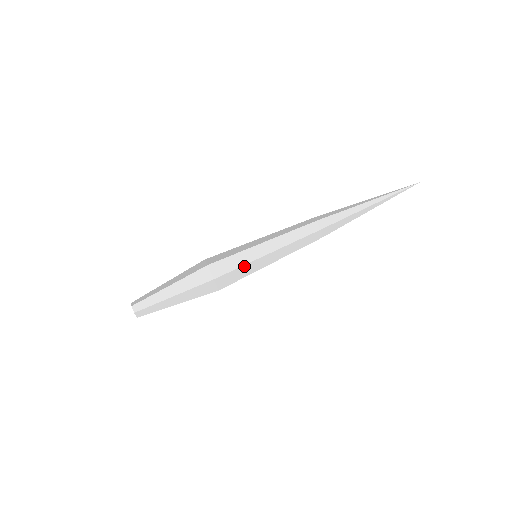
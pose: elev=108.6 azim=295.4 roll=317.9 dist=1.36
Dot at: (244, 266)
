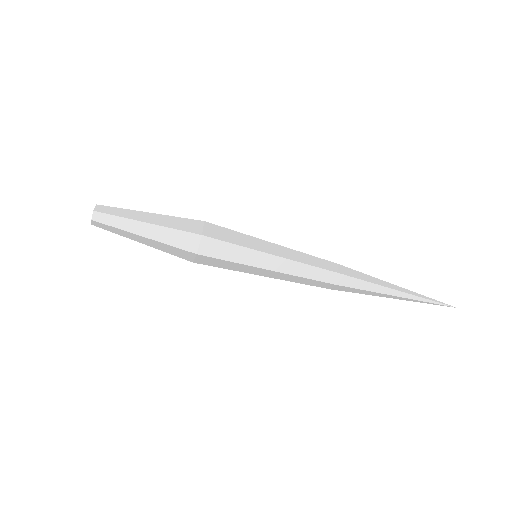
Dot at: (236, 263)
